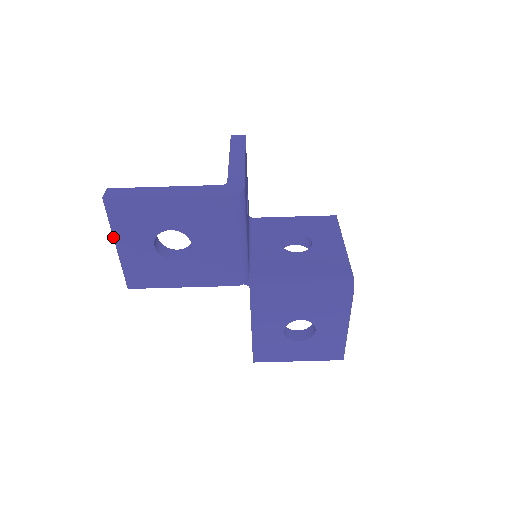
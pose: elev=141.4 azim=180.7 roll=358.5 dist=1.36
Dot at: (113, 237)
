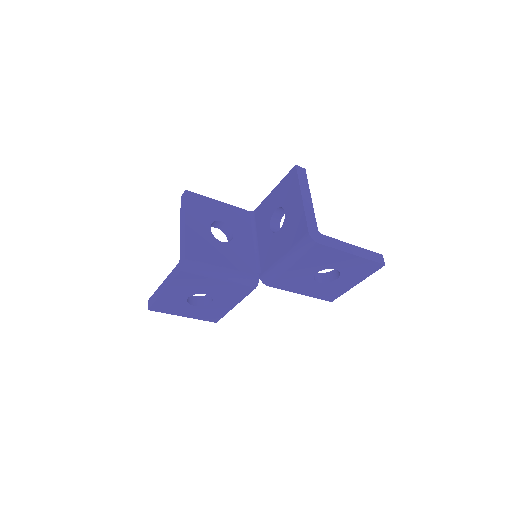
Dot at: occluded
